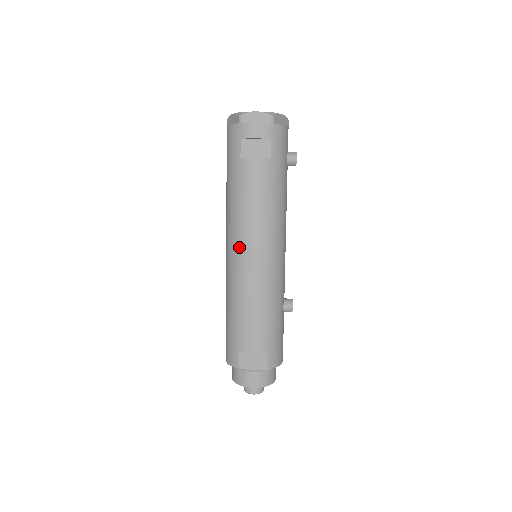
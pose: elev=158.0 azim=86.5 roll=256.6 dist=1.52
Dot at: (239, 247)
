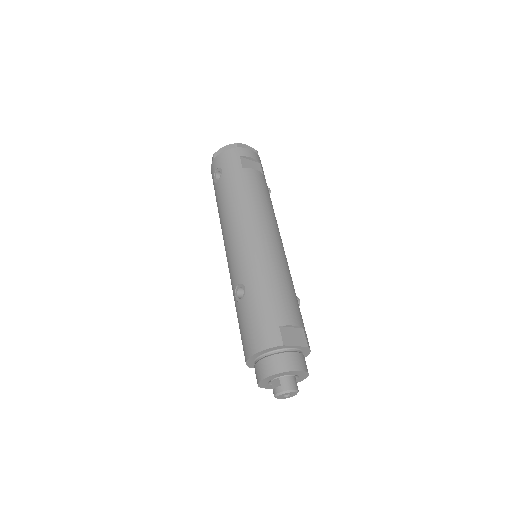
Dot at: (256, 229)
